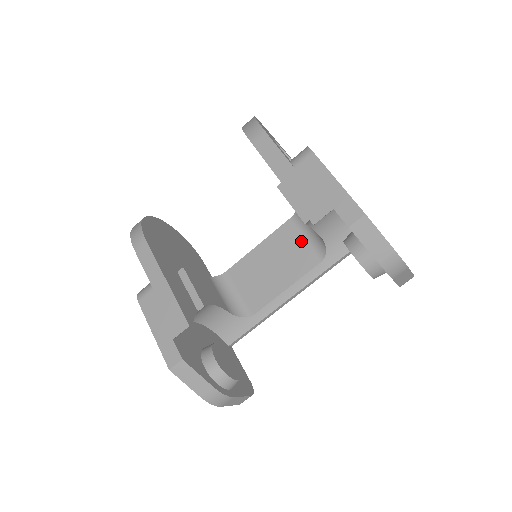
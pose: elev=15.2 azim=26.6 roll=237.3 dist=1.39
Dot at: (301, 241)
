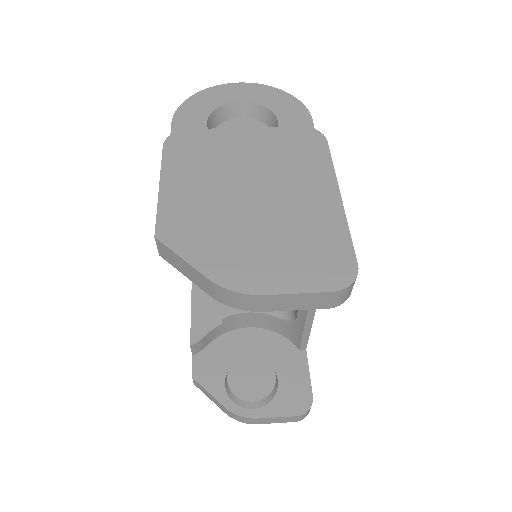
Dot at: occluded
